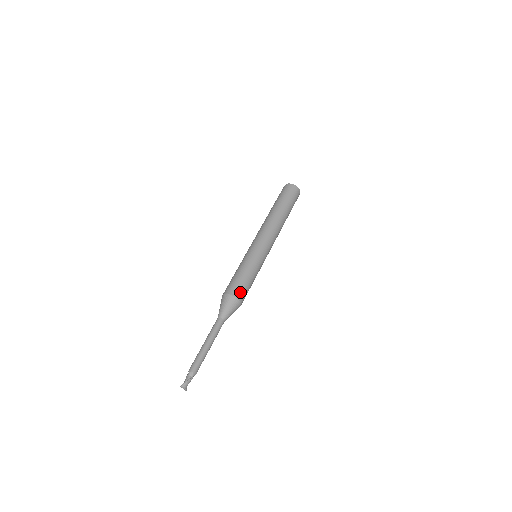
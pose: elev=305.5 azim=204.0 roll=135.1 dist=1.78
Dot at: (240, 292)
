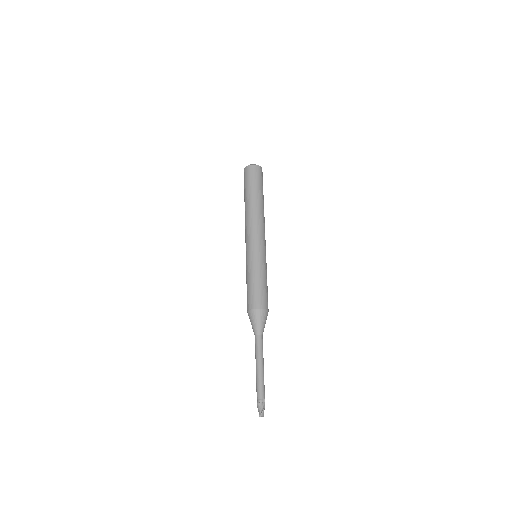
Dot at: (266, 302)
